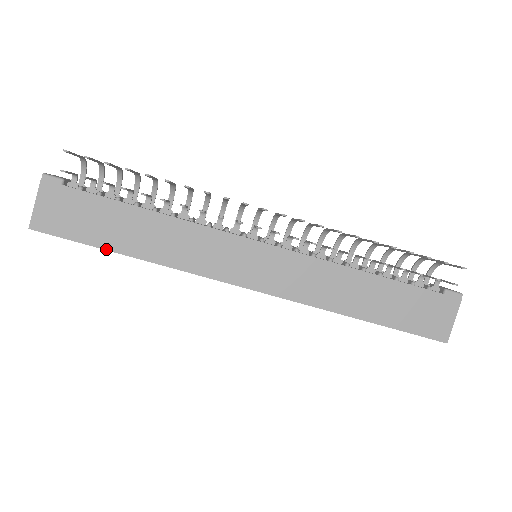
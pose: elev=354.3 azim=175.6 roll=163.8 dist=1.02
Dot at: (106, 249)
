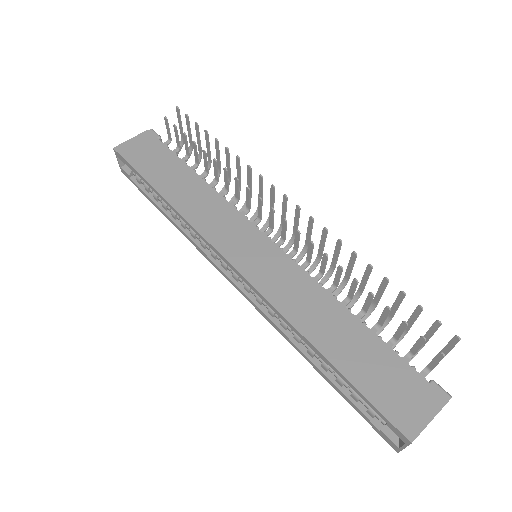
Dot at: (149, 182)
